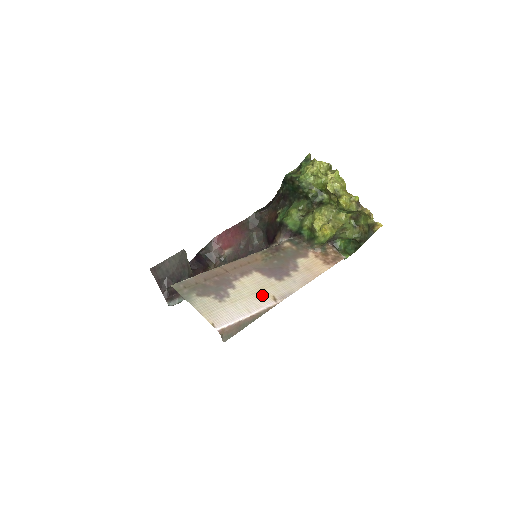
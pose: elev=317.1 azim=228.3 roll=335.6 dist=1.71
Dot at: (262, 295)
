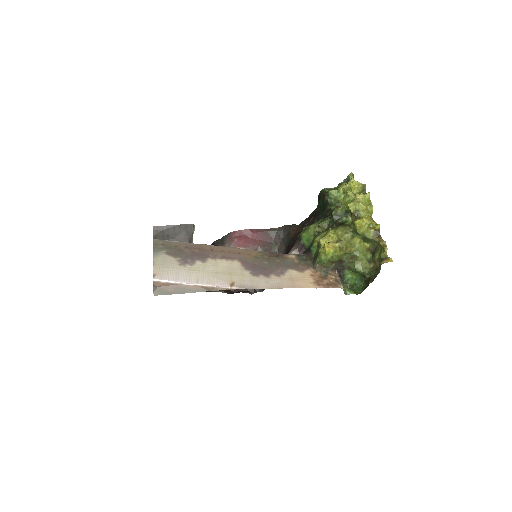
Dot at: (224, 277)
